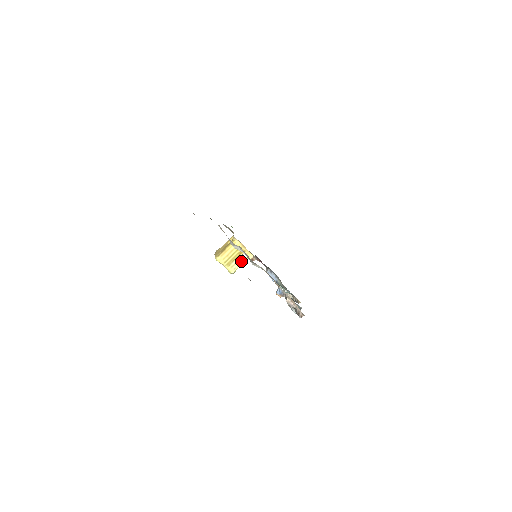
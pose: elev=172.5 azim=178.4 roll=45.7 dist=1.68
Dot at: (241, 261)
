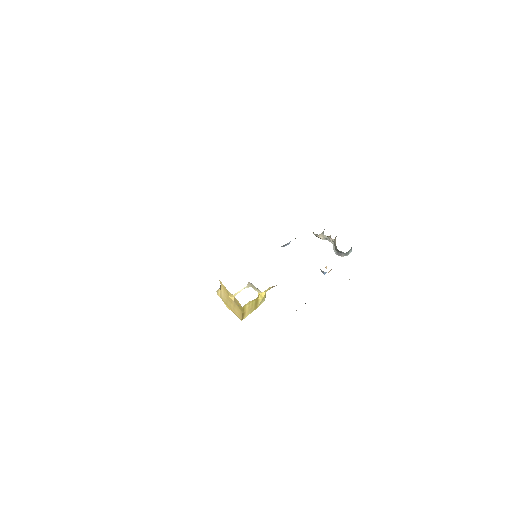
Dot at: (264, 296)
